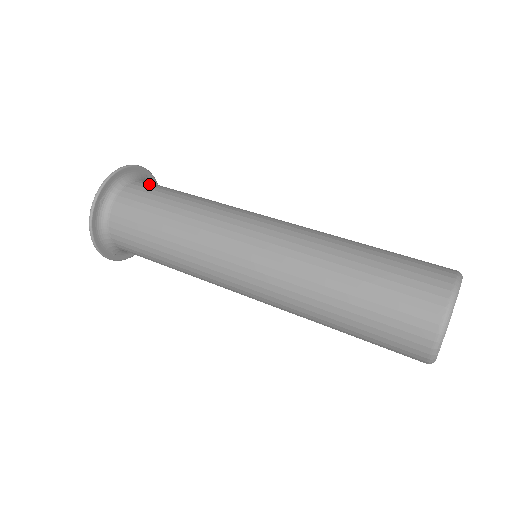
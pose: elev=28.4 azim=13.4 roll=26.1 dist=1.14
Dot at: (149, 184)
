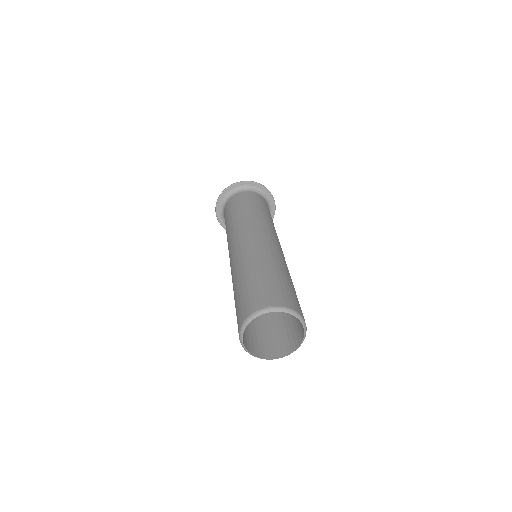
Dot at: occluded
